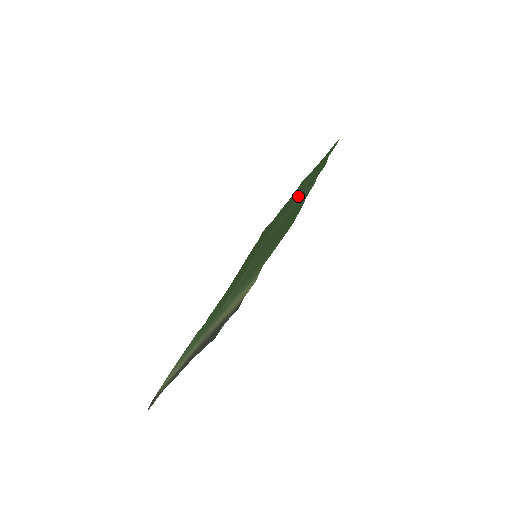
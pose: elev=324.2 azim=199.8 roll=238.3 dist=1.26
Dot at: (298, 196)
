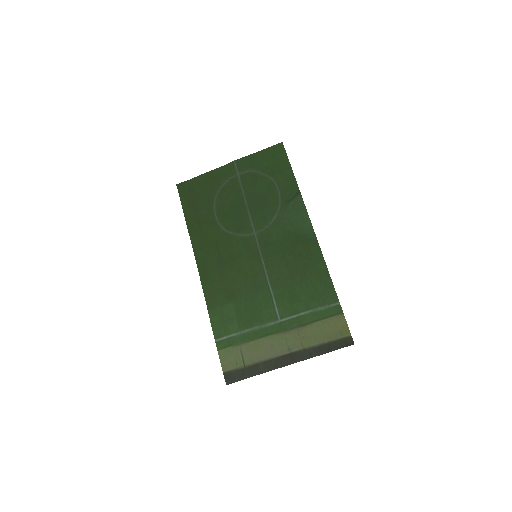
Dot at: (279, 208)
